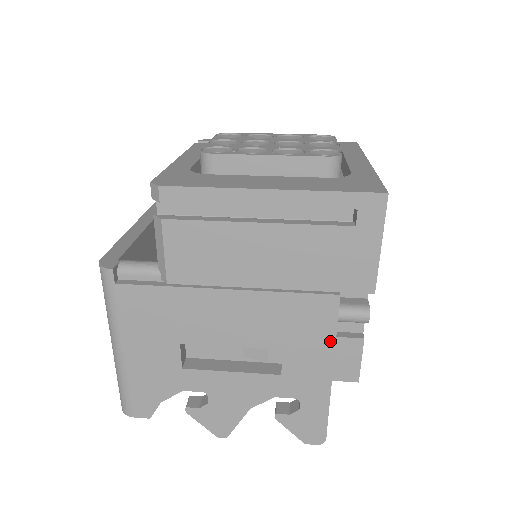
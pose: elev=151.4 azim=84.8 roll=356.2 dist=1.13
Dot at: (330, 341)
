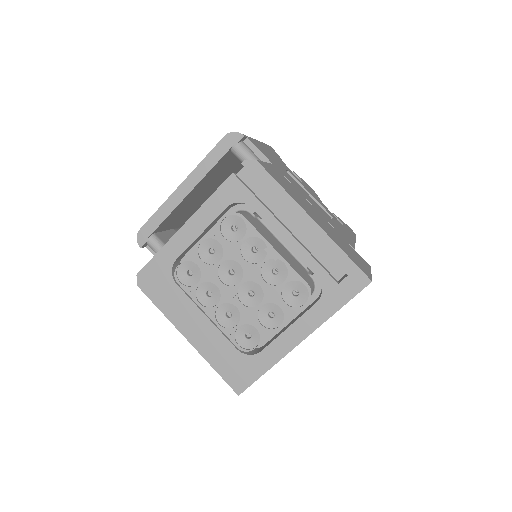
Dot at: occluded
